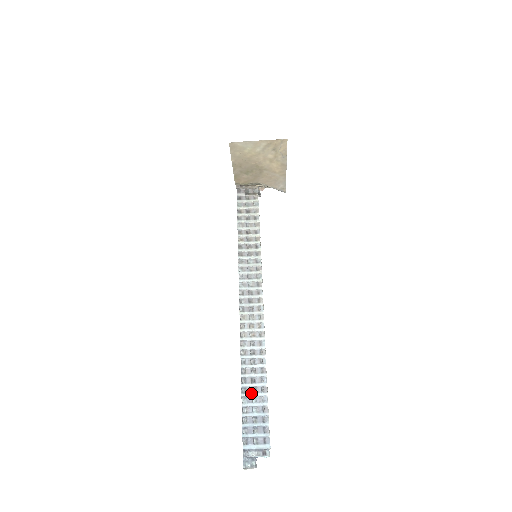
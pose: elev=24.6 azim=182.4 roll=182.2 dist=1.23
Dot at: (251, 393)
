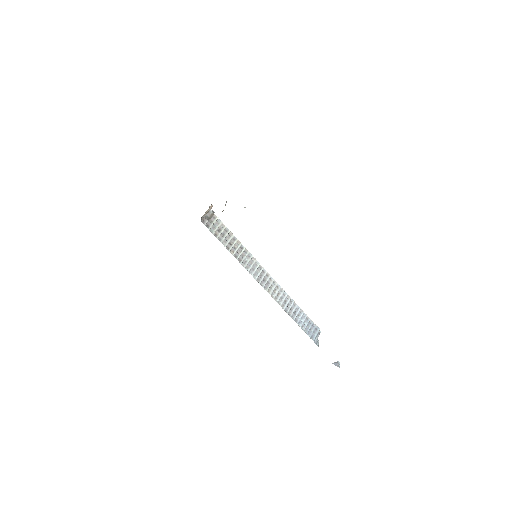
Dot at: (299, 319)
